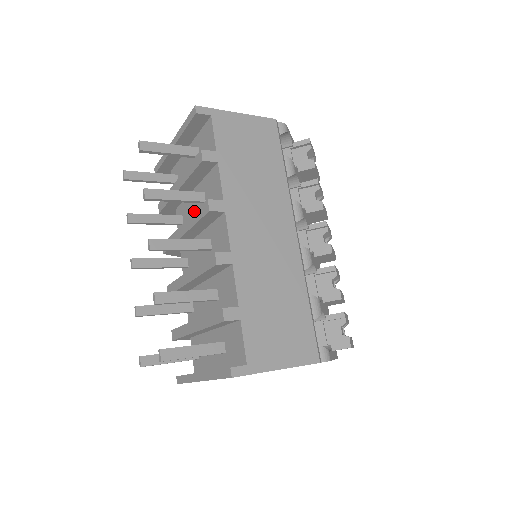
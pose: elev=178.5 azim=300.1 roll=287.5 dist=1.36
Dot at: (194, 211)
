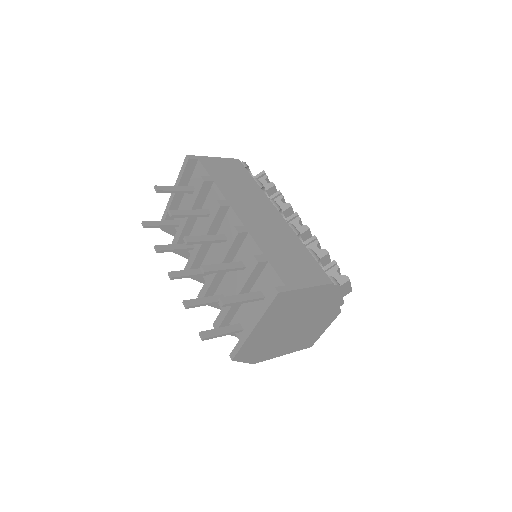
Dot at: occluded
